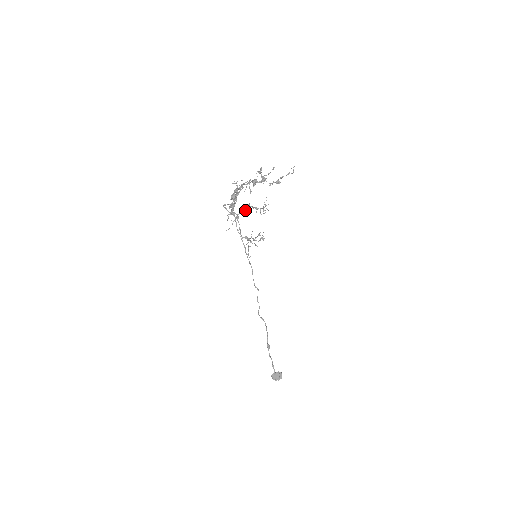
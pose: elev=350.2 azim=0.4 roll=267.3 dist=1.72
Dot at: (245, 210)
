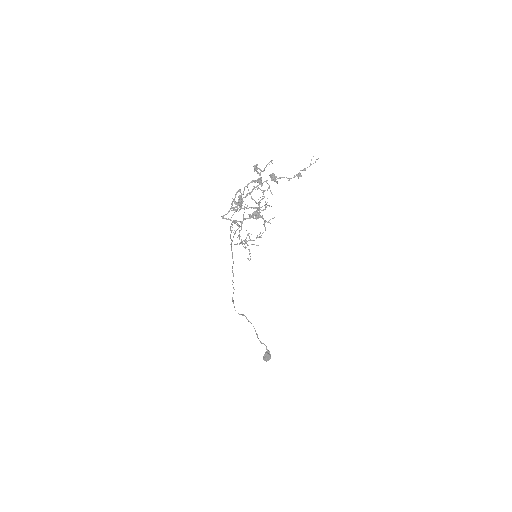
Dot at: occluded
